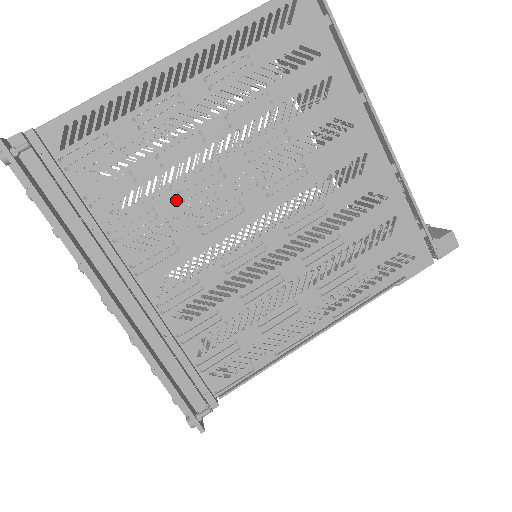
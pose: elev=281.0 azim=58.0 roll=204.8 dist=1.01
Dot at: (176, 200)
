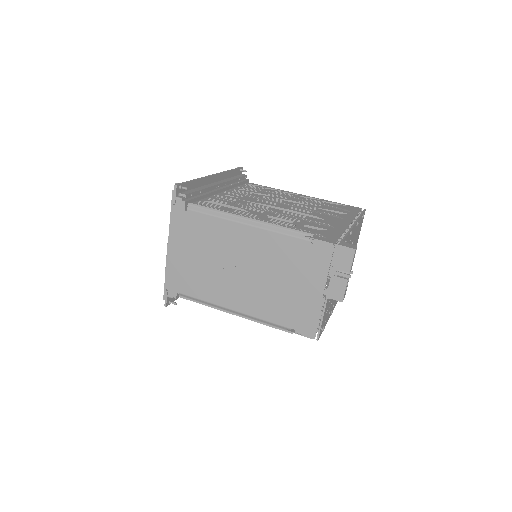
Dot at: (260, 196)
